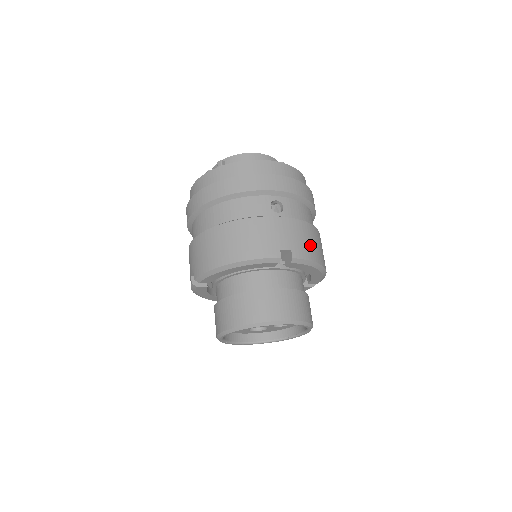
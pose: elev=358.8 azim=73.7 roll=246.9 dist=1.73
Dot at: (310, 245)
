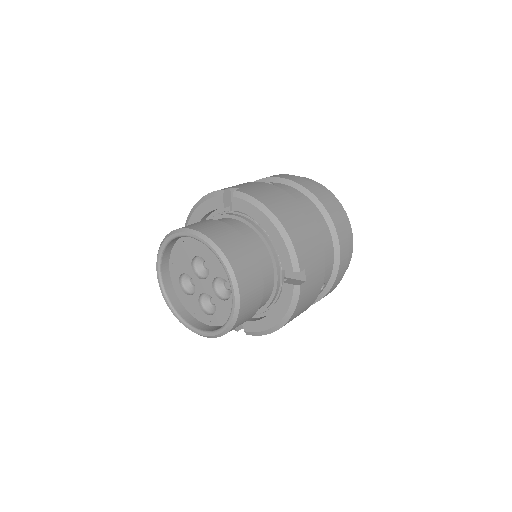
Dot at: (269, 196)
